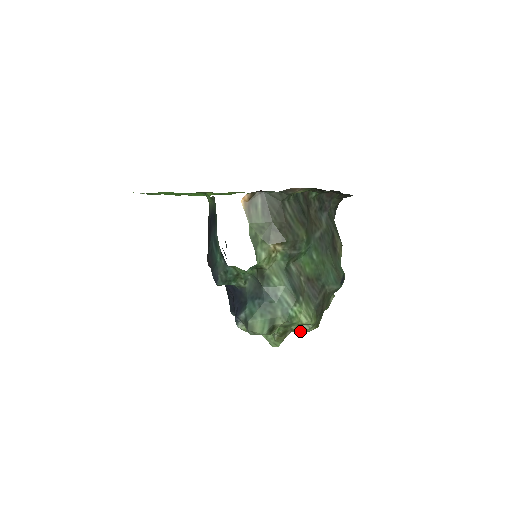
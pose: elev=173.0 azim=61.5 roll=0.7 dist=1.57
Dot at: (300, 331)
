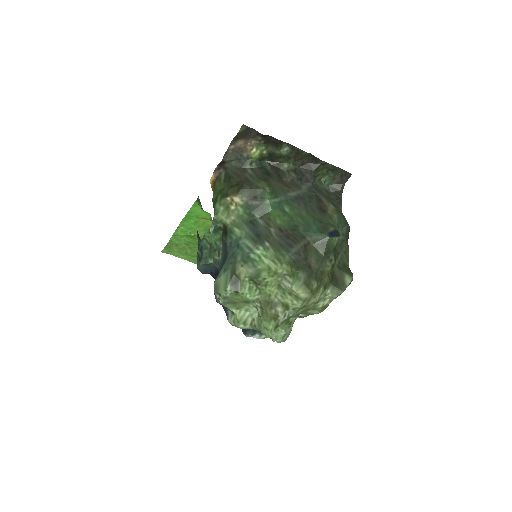
Dot at: (291, 302)
